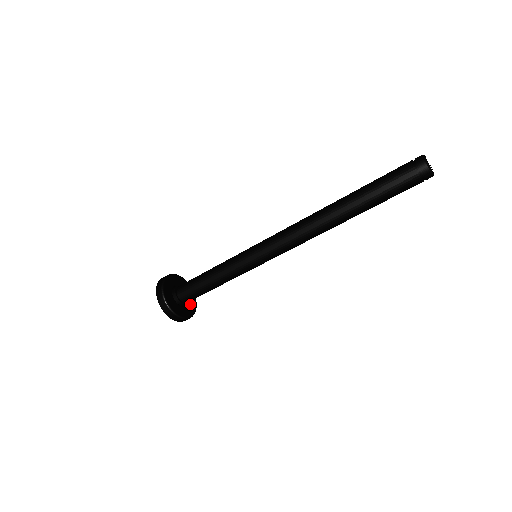
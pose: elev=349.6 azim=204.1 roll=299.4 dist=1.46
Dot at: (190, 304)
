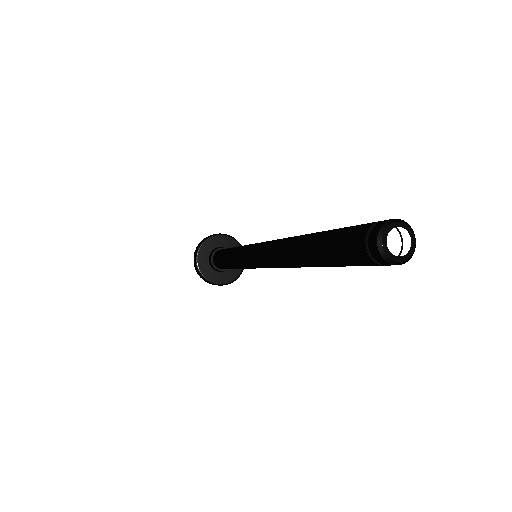
Dot at: (232, 270)
